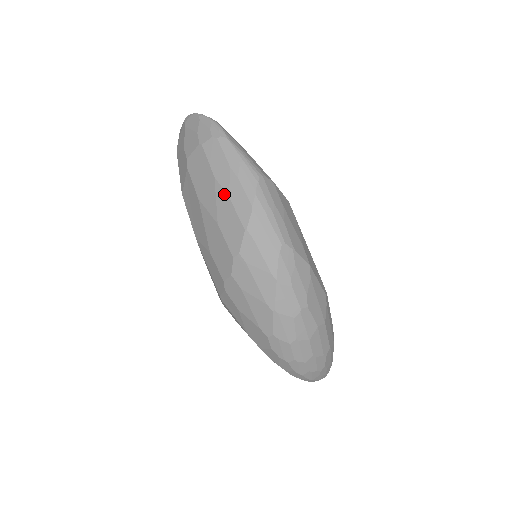
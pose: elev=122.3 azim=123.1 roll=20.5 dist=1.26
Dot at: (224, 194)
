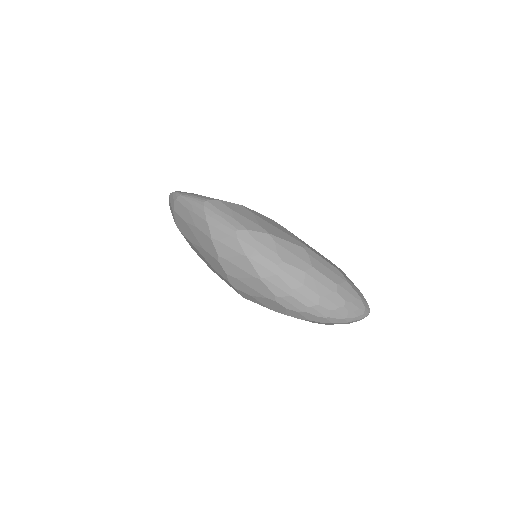
Dot at: (194, 228)
